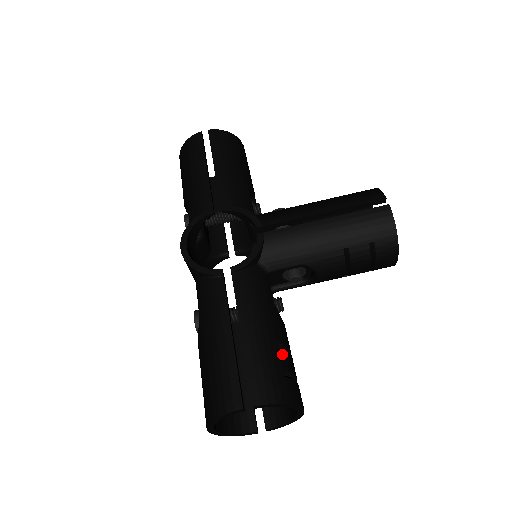
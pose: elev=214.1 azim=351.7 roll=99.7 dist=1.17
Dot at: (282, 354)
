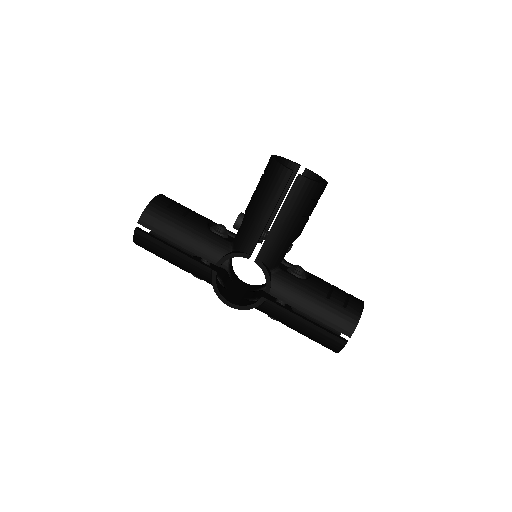
Dot at: (333, 300)
